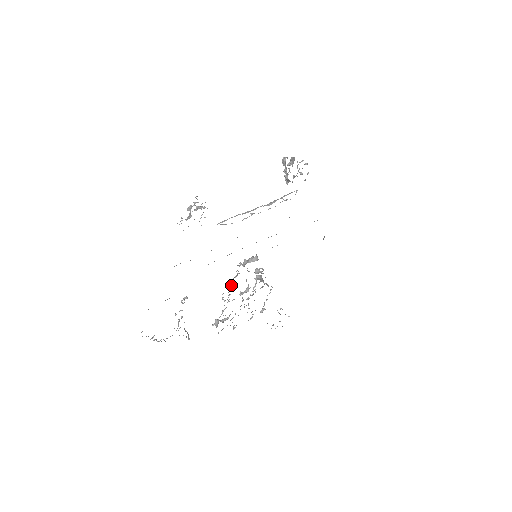
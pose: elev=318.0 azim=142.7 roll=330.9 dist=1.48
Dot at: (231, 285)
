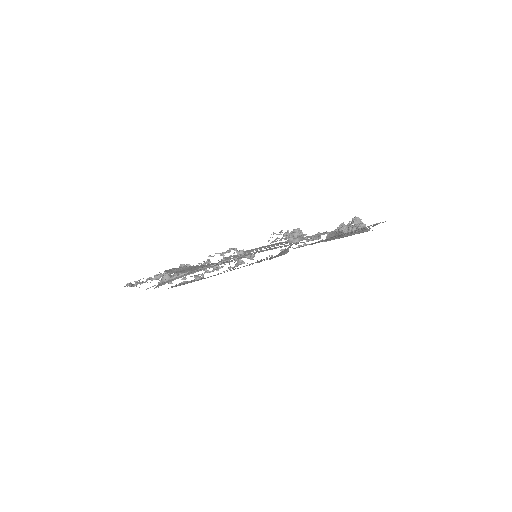
Dot at: (209, 256)
